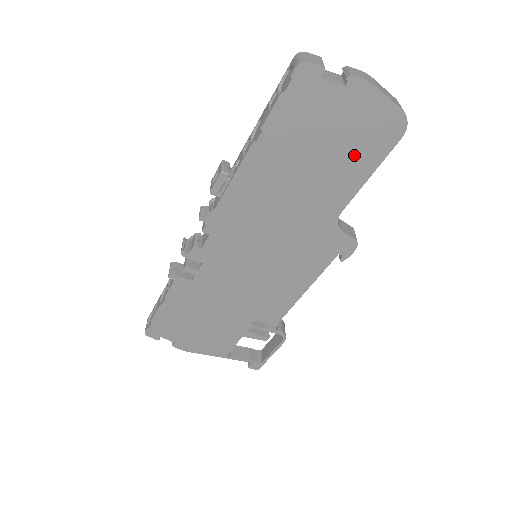
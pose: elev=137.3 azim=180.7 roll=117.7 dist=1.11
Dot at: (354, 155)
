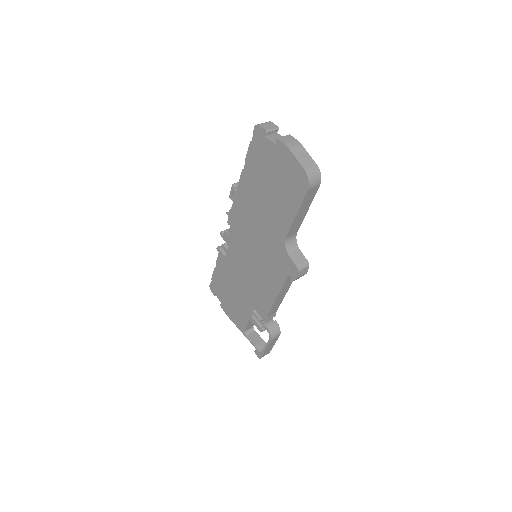
Dot at: (286, 195)
